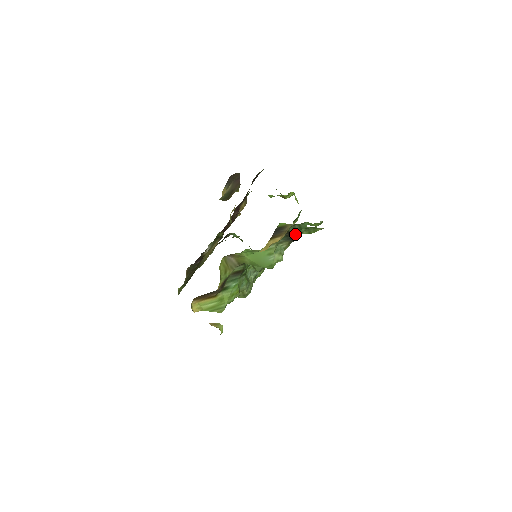
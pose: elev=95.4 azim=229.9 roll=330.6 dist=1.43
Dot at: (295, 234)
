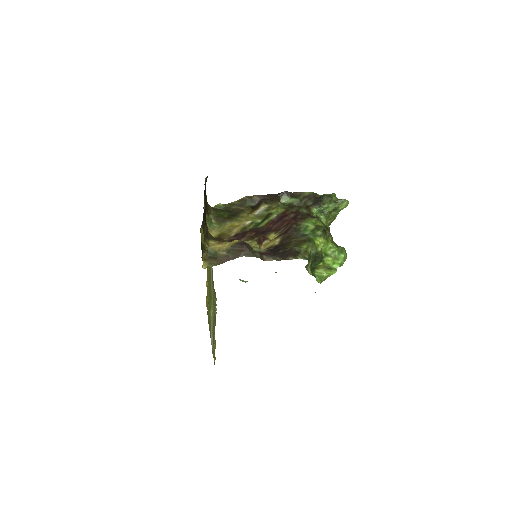
Dot at: occluded
